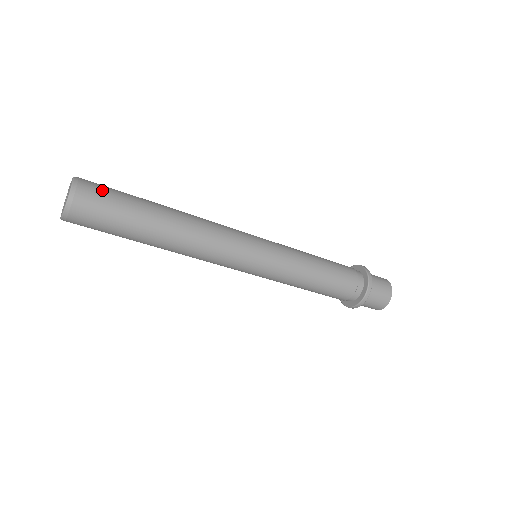
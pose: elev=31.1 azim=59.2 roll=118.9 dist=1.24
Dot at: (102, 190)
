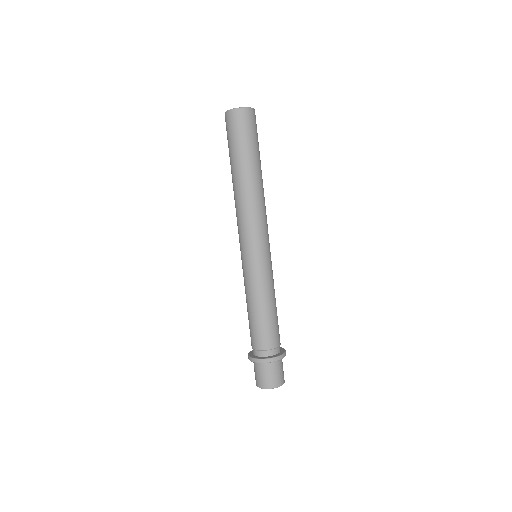
Dot at: occluded
